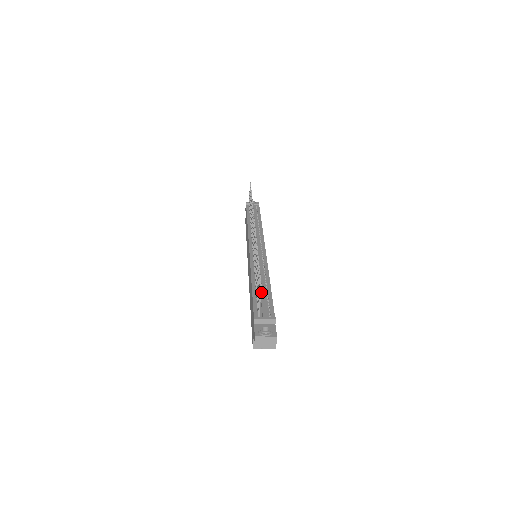
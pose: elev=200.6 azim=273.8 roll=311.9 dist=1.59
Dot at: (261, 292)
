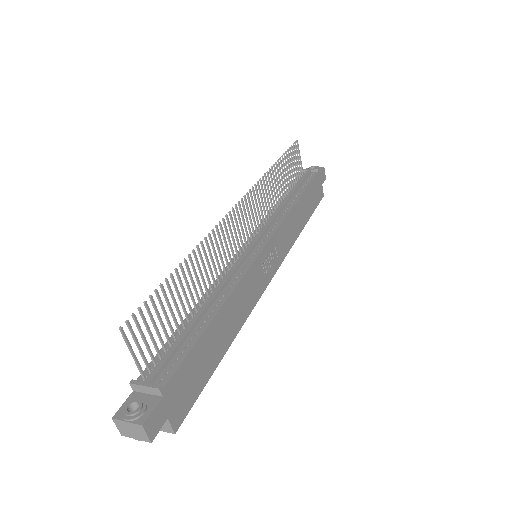
Dot at: (185, 329)
